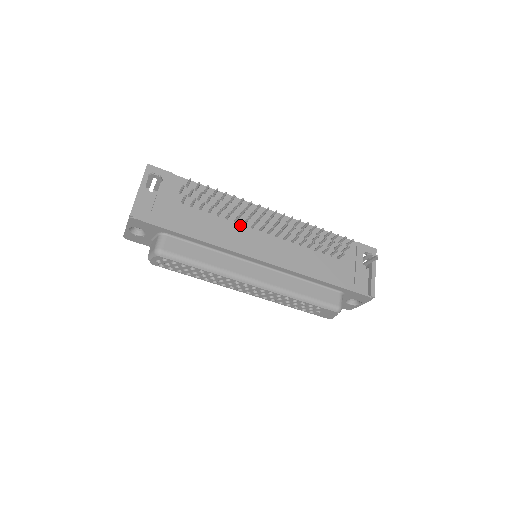
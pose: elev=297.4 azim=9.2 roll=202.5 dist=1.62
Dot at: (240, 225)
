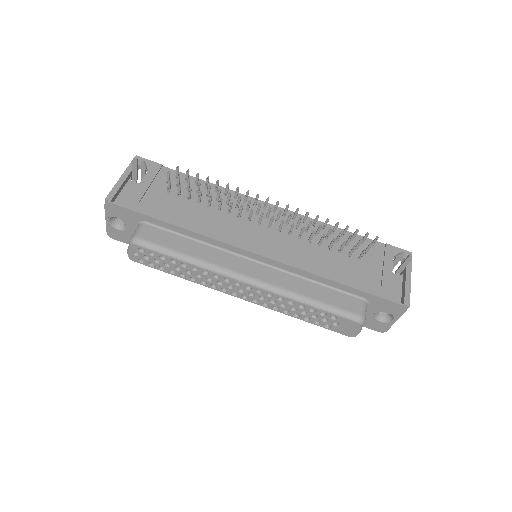
Dot at: (234, 217)
